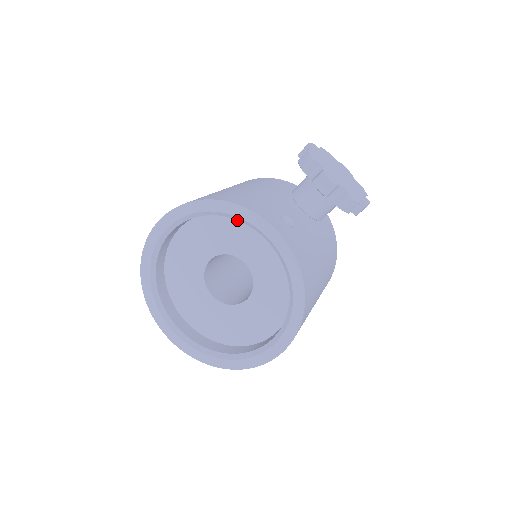
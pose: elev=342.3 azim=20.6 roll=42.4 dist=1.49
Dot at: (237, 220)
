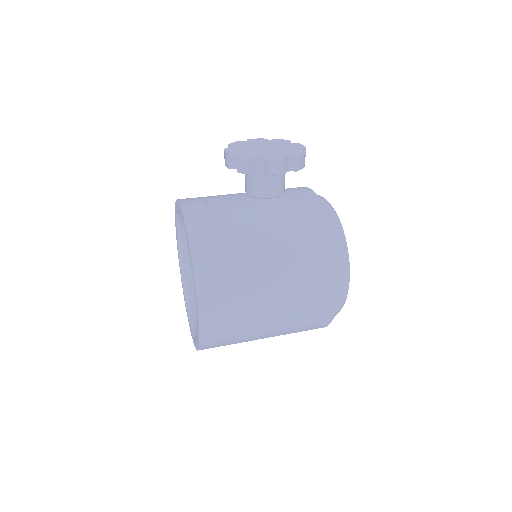
Dot at: occluded
